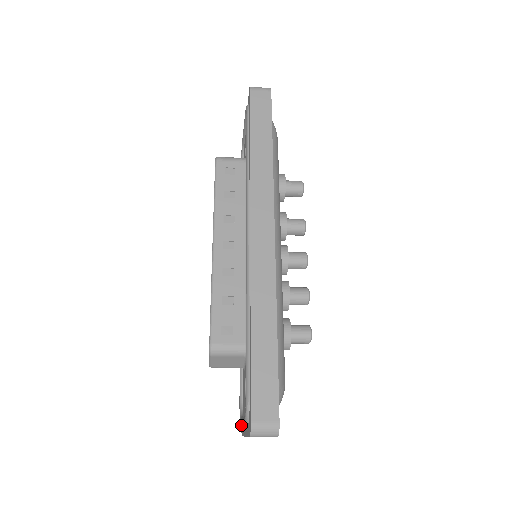
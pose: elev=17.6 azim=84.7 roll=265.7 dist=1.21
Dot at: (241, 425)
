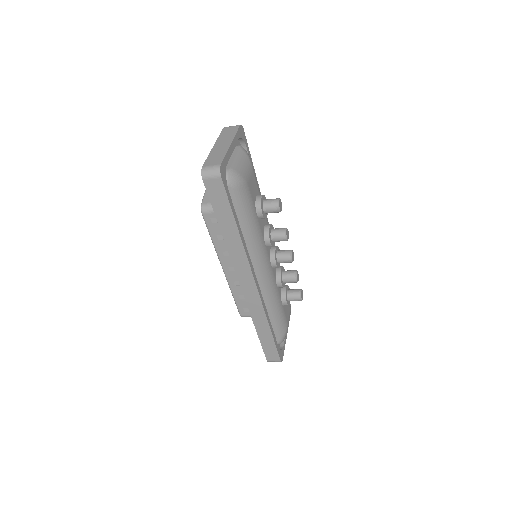
Dot at: occluded
